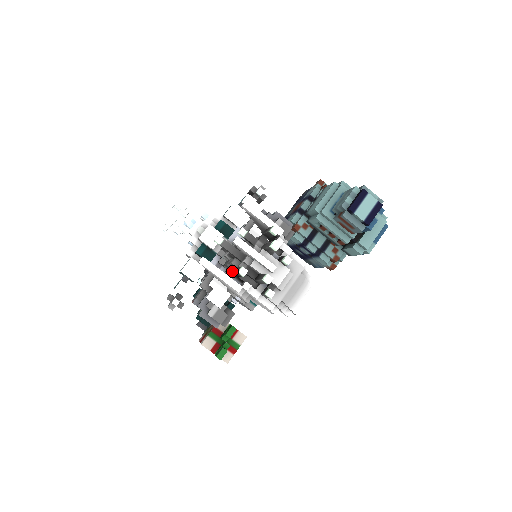
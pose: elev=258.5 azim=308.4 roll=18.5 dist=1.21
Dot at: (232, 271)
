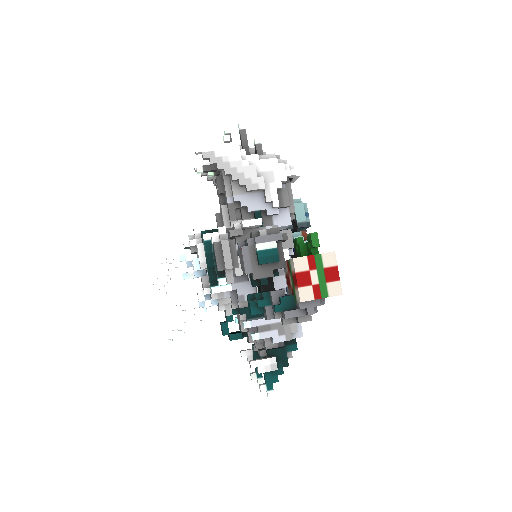
Dot at: (229, 176)
